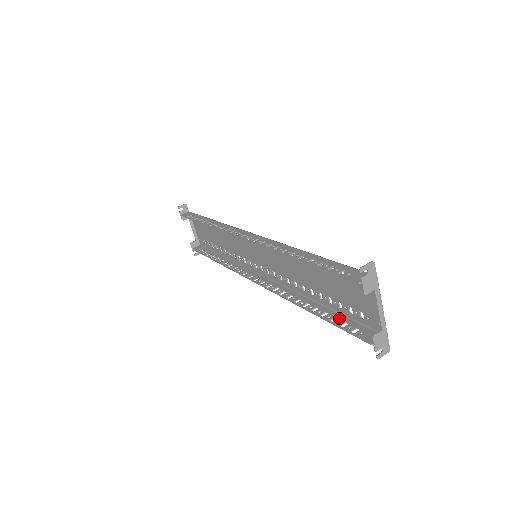
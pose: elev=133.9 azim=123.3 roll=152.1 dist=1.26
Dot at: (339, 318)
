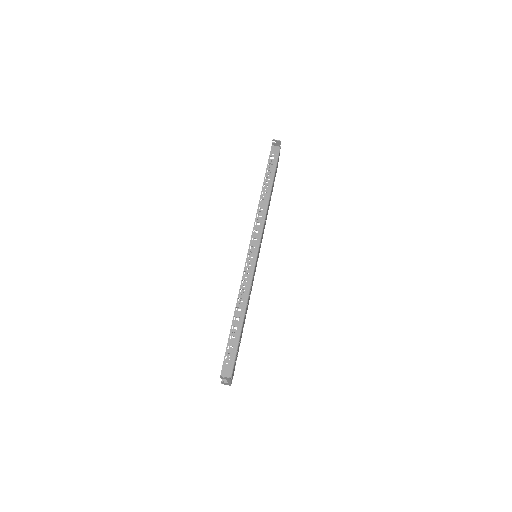
Dot at: occluded
